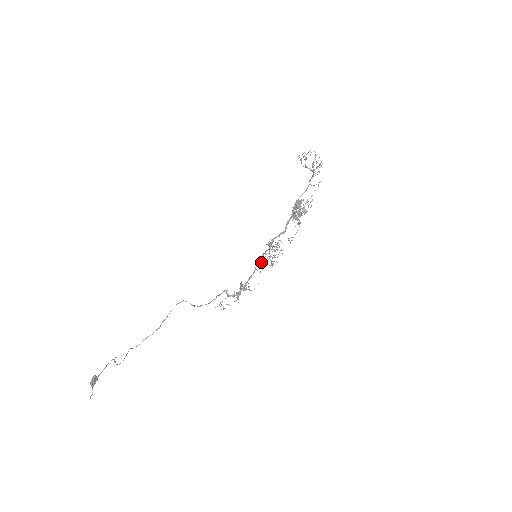
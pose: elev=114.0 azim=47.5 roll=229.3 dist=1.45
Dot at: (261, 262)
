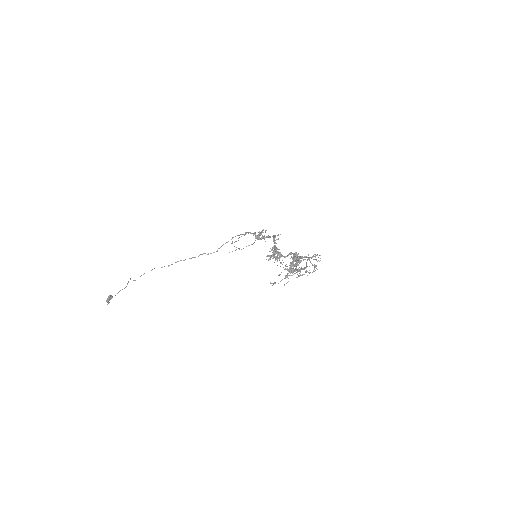
Dot at: (278, 235)
